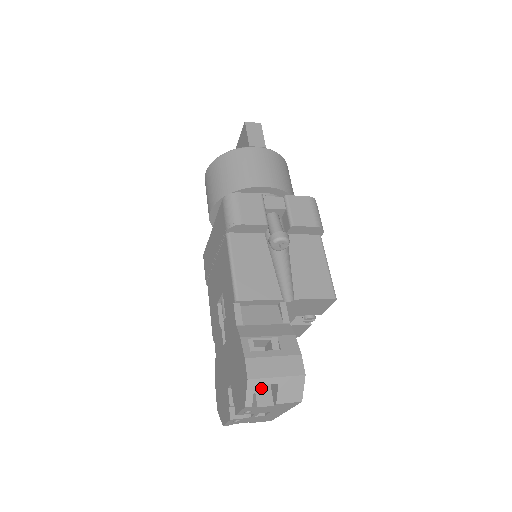
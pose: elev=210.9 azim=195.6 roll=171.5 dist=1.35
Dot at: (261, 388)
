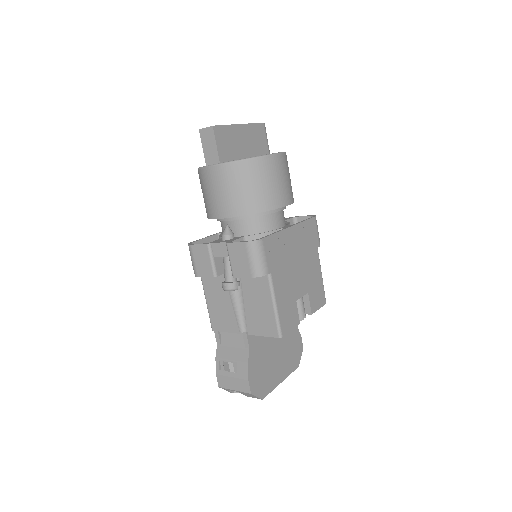
Dot at: occluded
